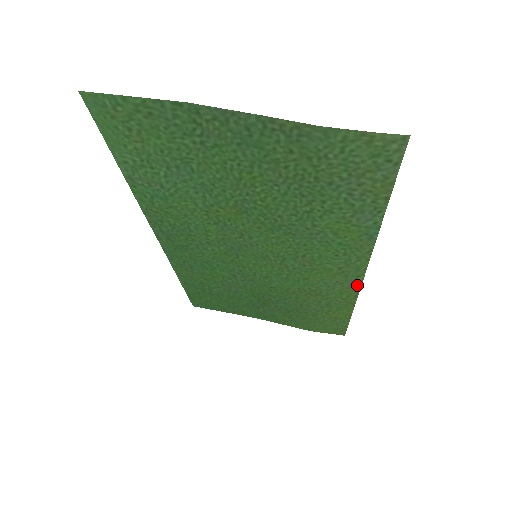
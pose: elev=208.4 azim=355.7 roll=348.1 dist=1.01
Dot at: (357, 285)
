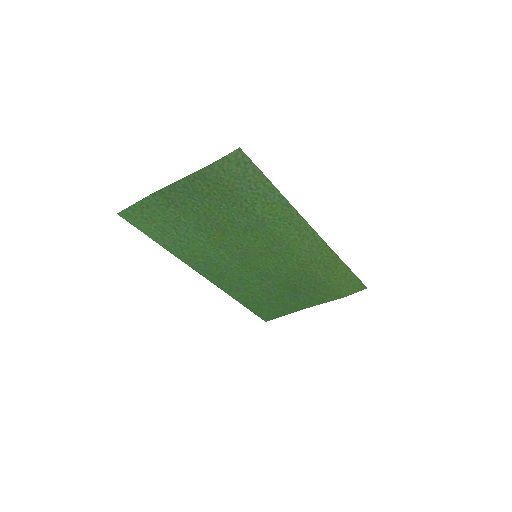
Dot at: (321, 241)
